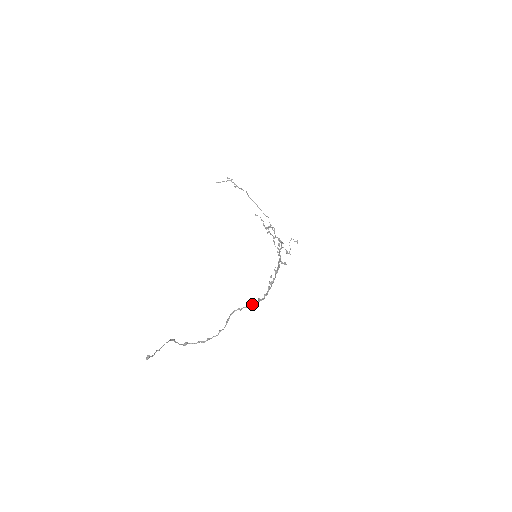
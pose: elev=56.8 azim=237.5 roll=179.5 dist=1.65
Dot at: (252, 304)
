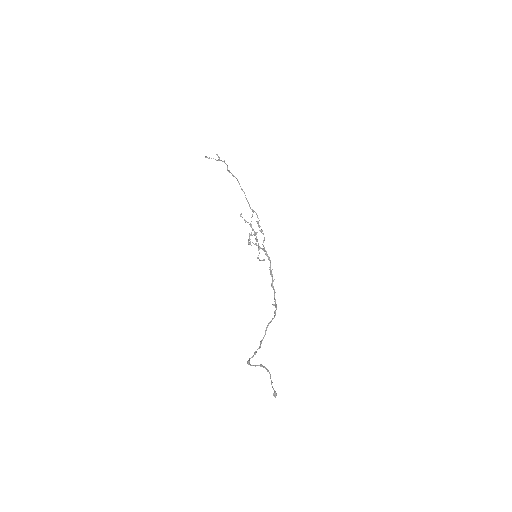
Dot at: occluded
